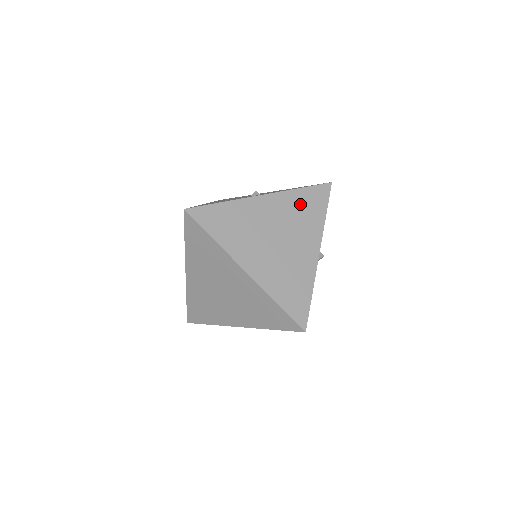
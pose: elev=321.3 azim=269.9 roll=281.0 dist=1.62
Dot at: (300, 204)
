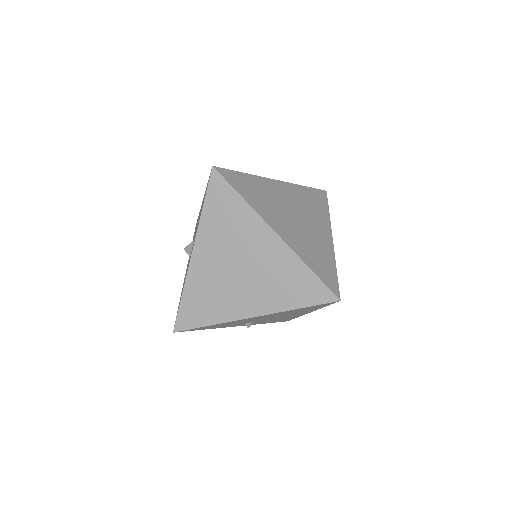
Dot at: (307, 197)
